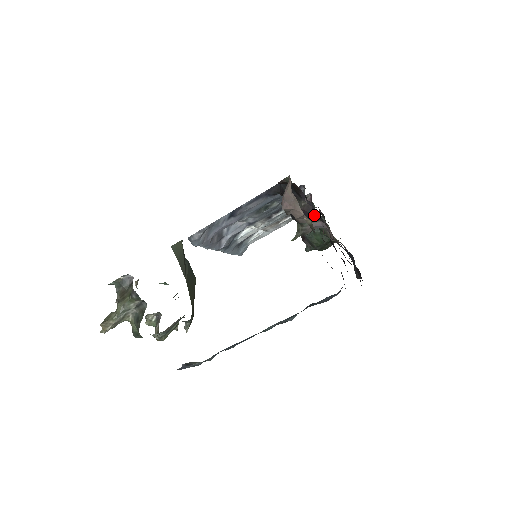
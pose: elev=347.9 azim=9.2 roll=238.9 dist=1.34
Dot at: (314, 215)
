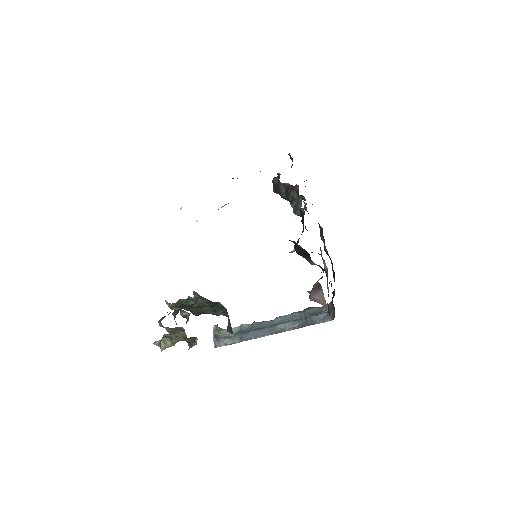
Dot at: (320, 267)
